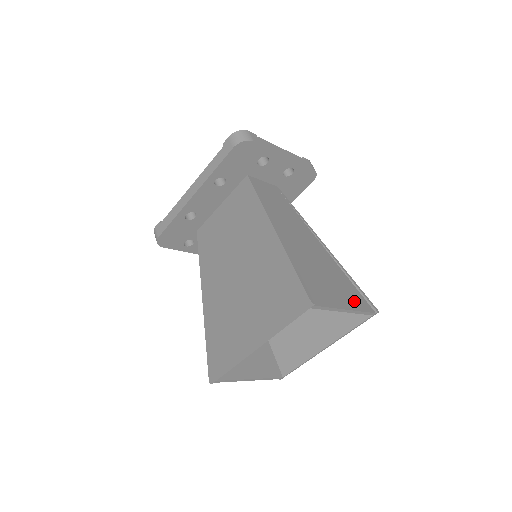
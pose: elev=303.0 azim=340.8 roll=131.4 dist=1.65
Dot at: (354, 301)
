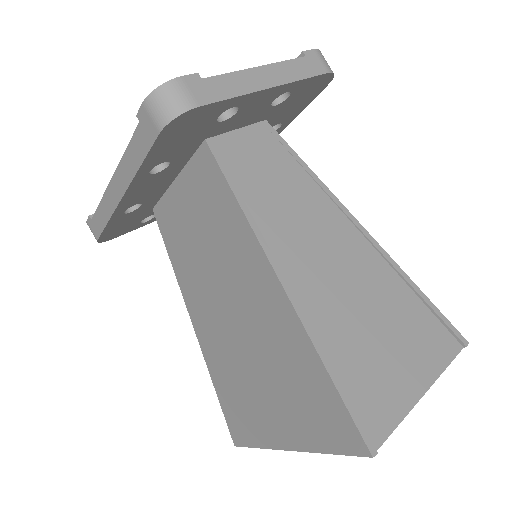
Dot at: (431, 353)
